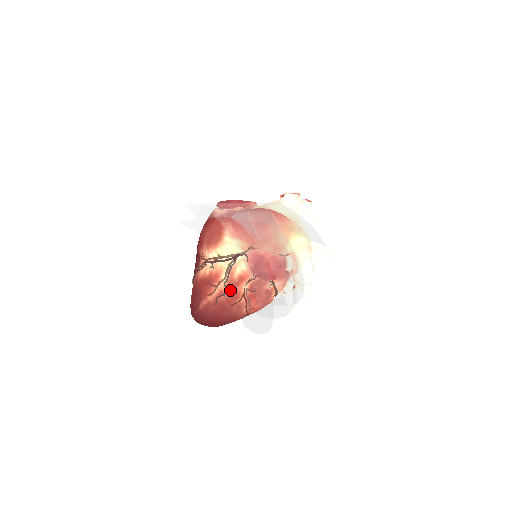
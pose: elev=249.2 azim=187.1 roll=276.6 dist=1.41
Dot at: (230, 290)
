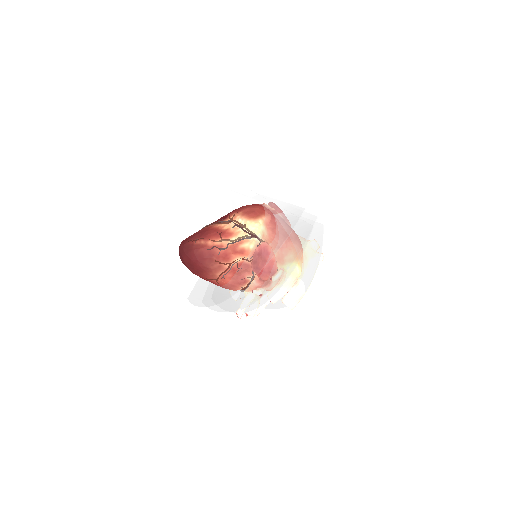
Dot at: (228, 251)
